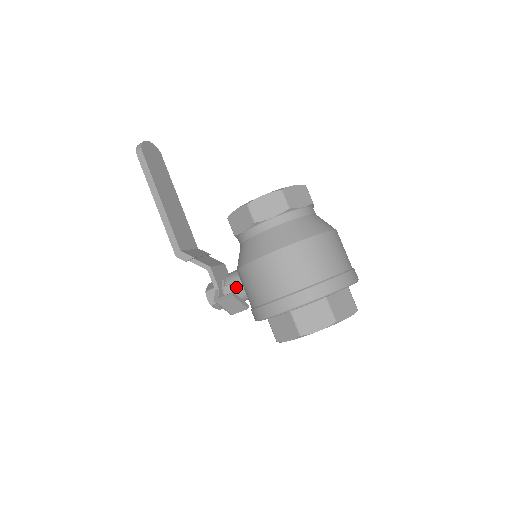
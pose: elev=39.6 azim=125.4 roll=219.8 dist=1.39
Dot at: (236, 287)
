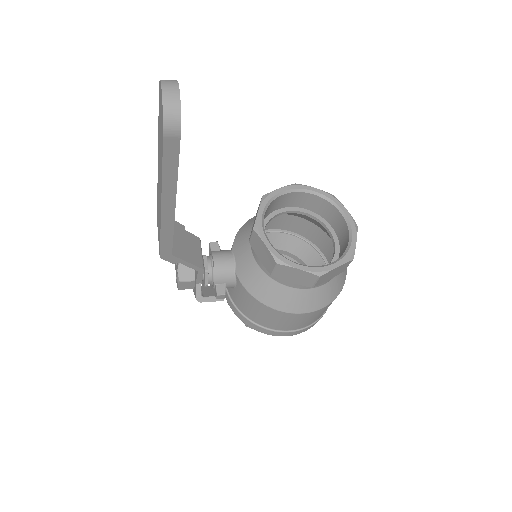
Dot at: (225, 287)
